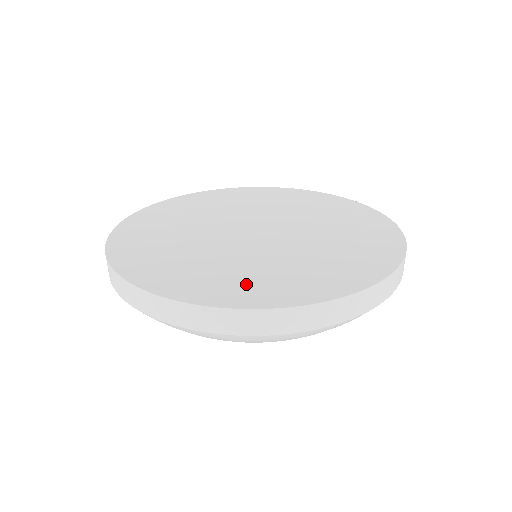
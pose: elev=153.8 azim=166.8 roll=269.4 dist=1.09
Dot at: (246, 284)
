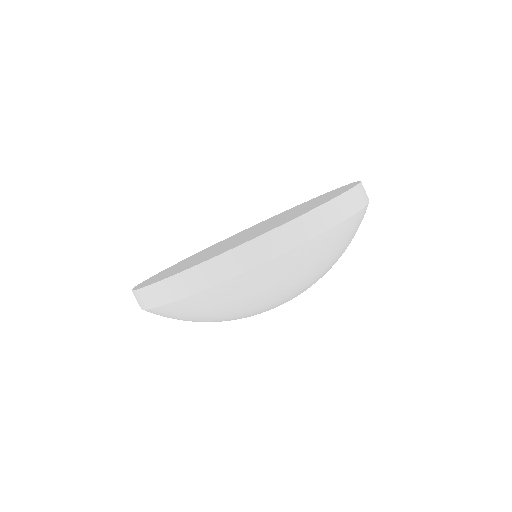
Dot at: (258, 233)
